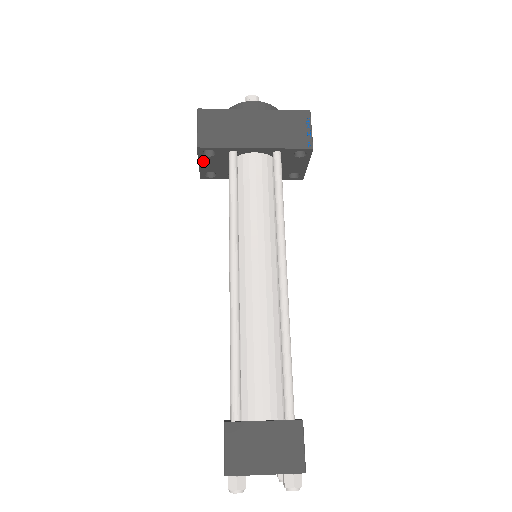
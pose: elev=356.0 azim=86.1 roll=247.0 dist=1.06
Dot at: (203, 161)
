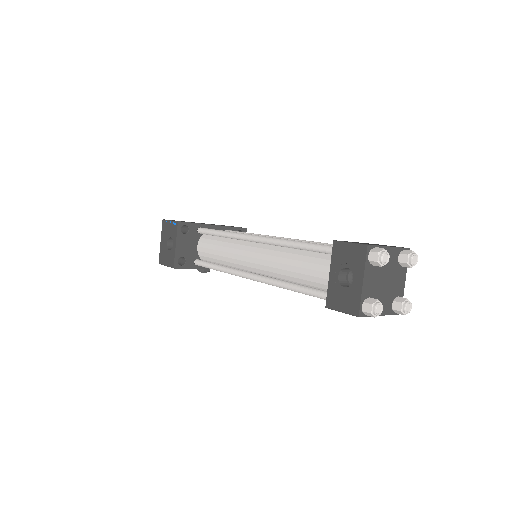
Dot at: (179, 241)
